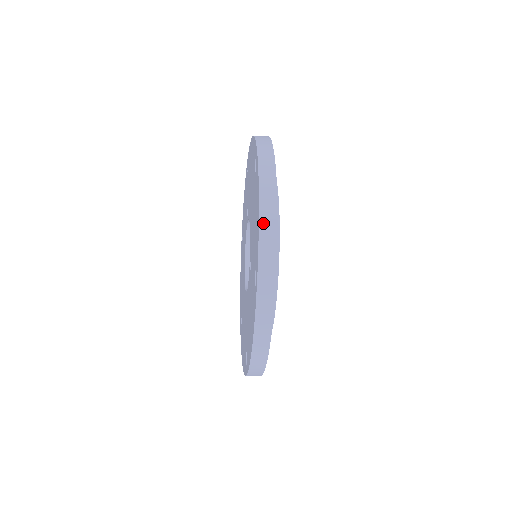
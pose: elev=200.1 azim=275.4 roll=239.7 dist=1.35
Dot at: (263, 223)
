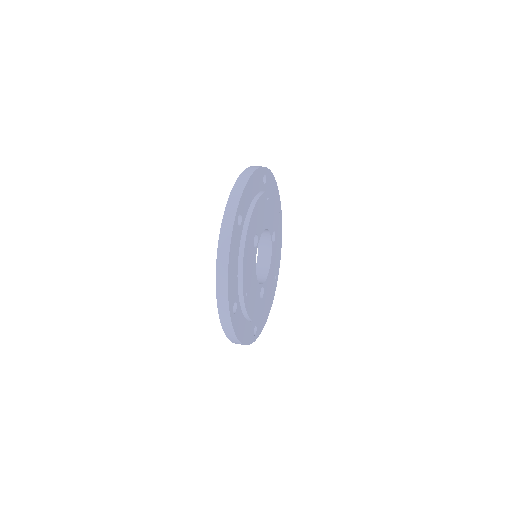
Dot at: occluded
